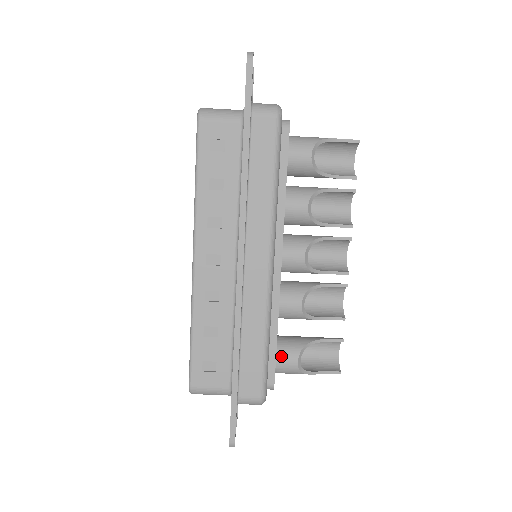
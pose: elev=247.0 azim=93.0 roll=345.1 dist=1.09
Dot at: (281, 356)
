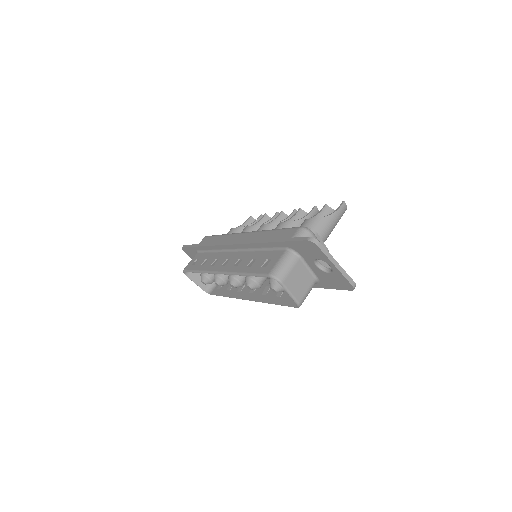
Dot at: occluded
